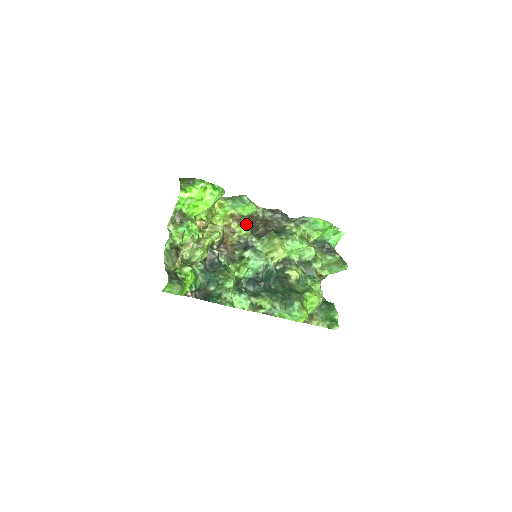
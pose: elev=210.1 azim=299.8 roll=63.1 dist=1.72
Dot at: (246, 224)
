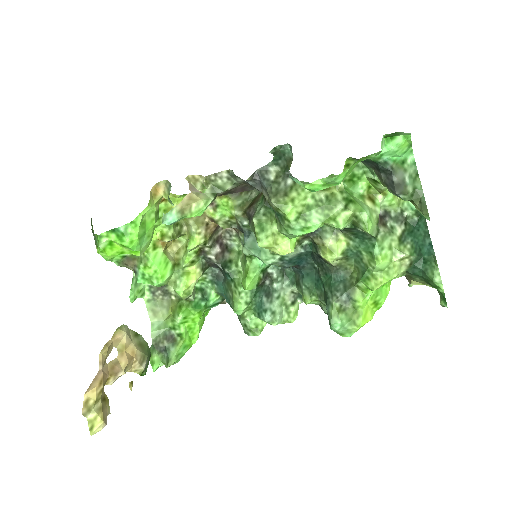
Dot at: (224, 199)
